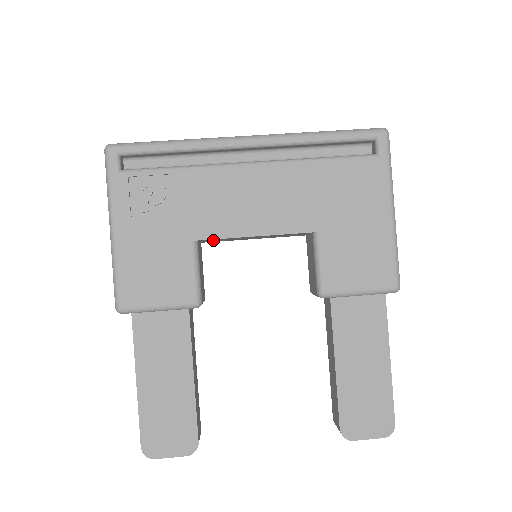
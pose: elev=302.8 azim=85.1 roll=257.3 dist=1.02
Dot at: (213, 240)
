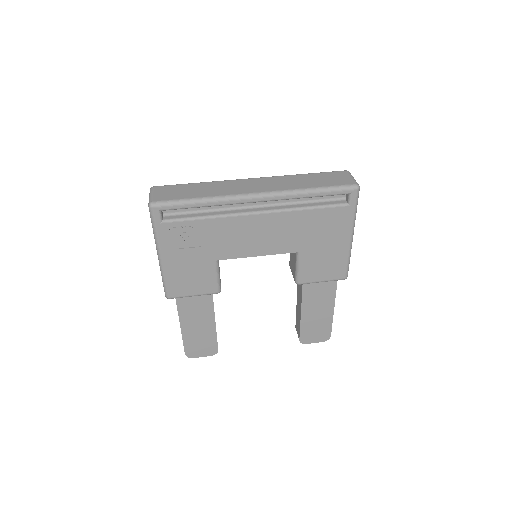
Dot at: occluded
